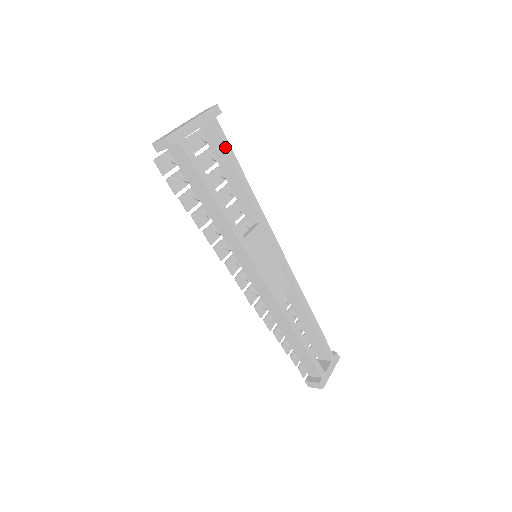
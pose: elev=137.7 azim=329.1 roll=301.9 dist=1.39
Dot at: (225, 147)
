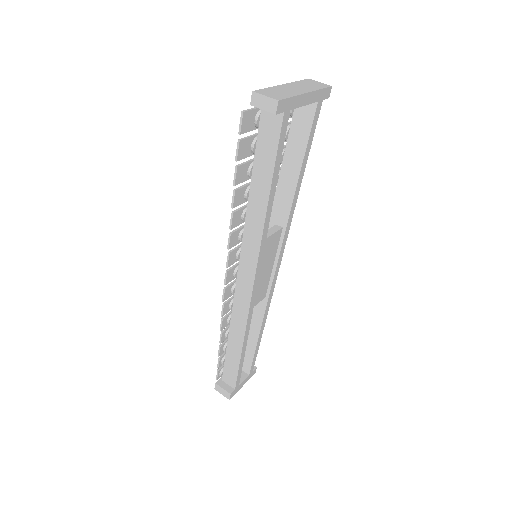
Dot at: (309, 137)
